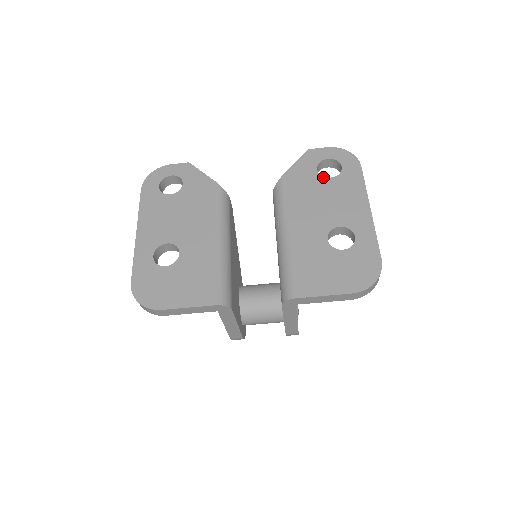
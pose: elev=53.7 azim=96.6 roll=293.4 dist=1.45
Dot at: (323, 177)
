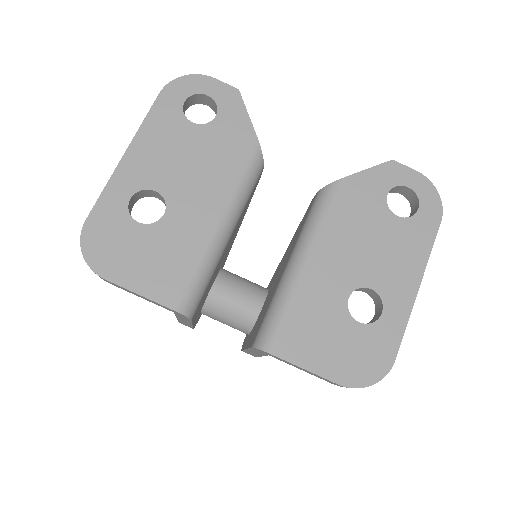
Dot at: (389, 210)
